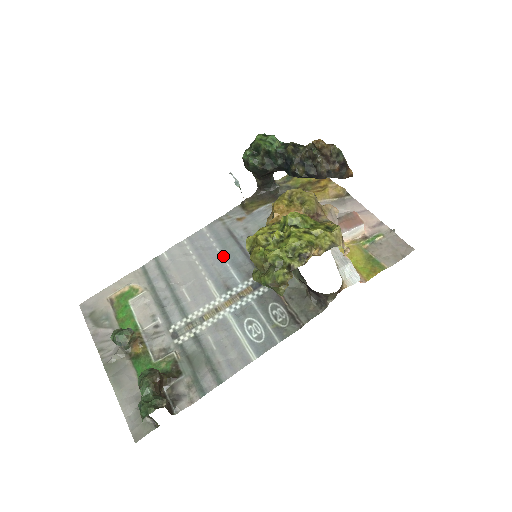
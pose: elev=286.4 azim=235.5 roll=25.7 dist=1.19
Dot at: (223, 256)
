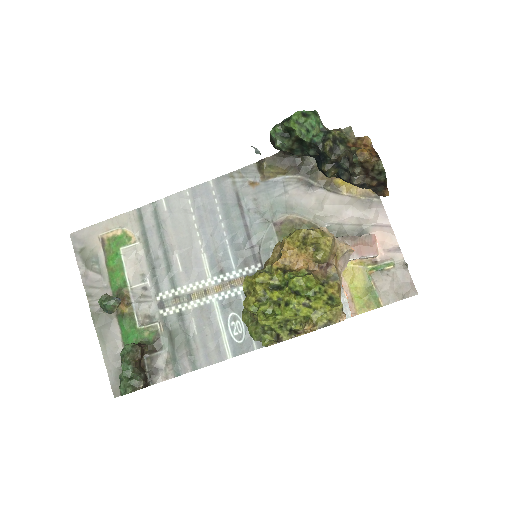
Dot at: (224, 228)
